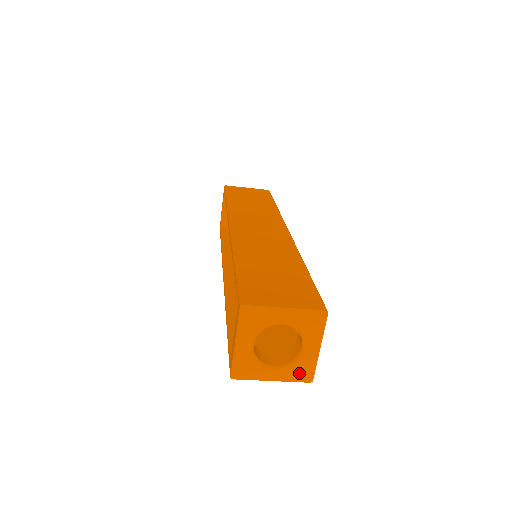
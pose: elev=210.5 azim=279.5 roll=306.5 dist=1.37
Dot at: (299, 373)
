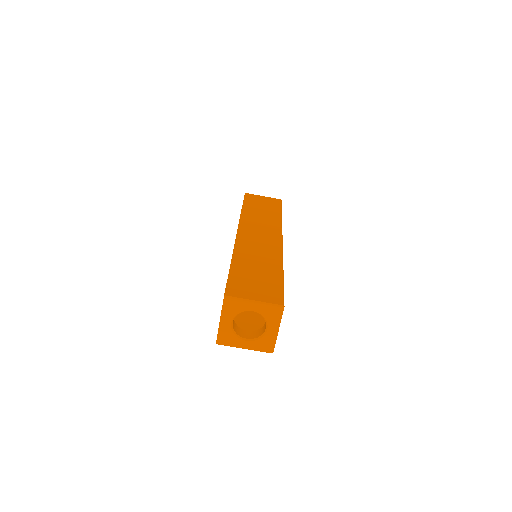
Dot at: (263, 346)
